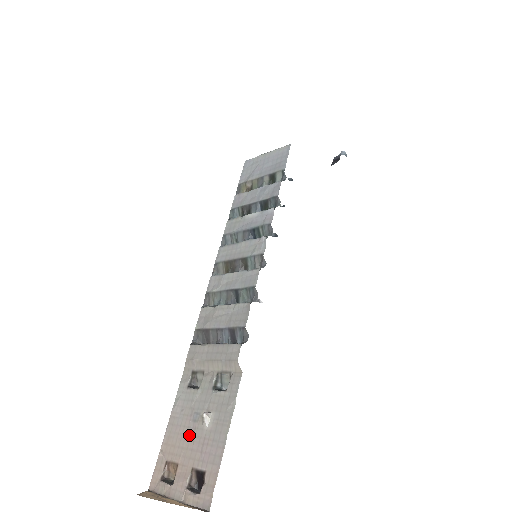
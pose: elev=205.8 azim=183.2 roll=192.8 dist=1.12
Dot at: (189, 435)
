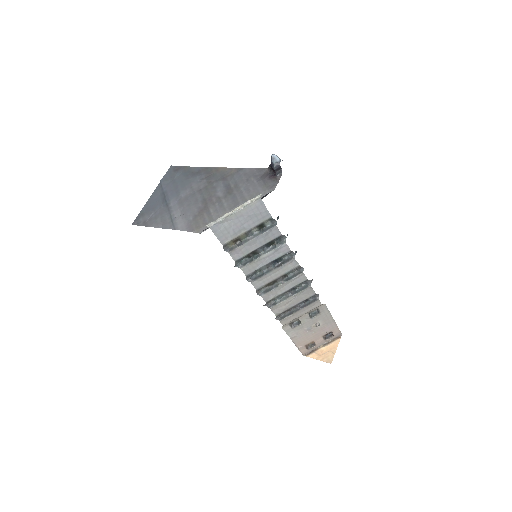
Dot at: (311, 334)
